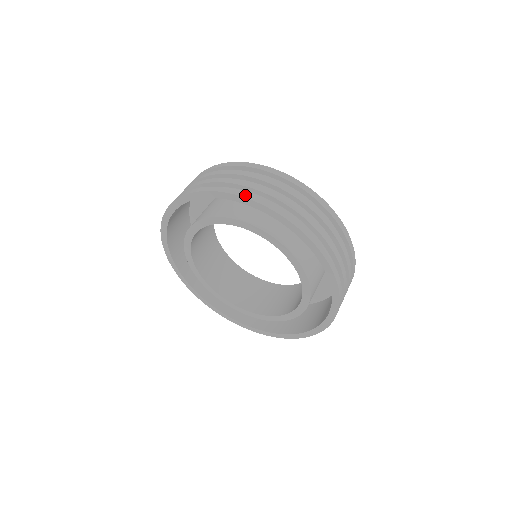
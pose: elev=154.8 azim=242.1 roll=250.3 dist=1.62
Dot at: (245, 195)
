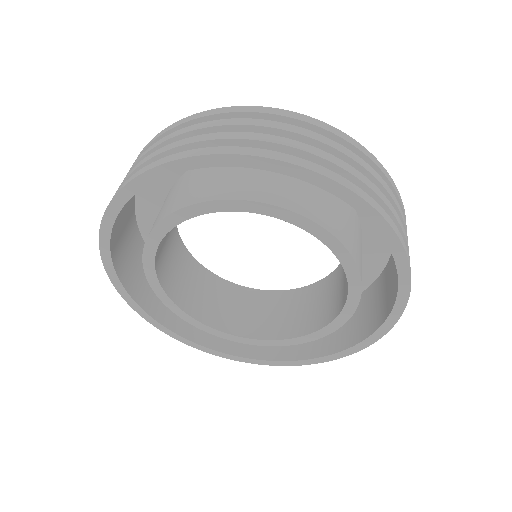
Dot at: (286, 158)
